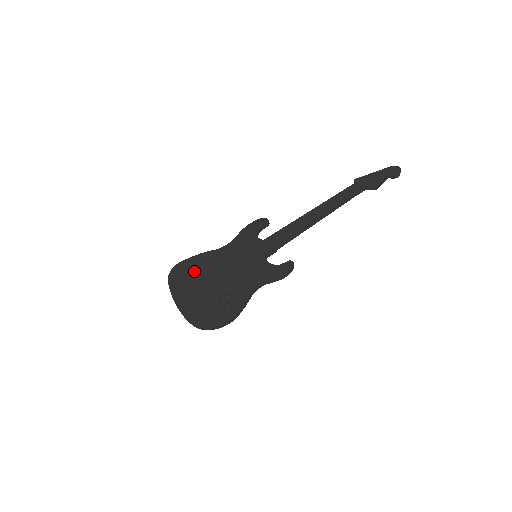
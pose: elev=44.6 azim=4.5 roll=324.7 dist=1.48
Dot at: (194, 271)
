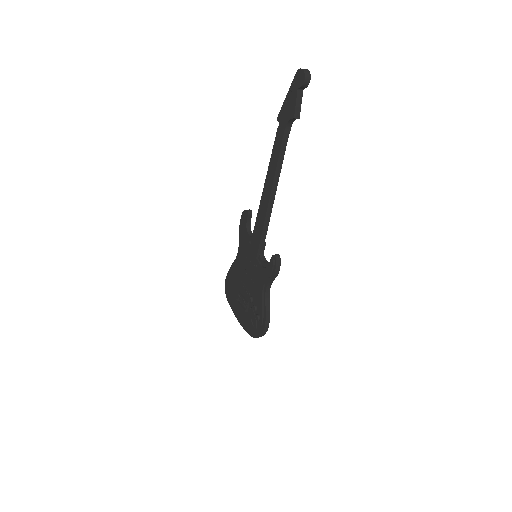
Dot at: (234, 287)
